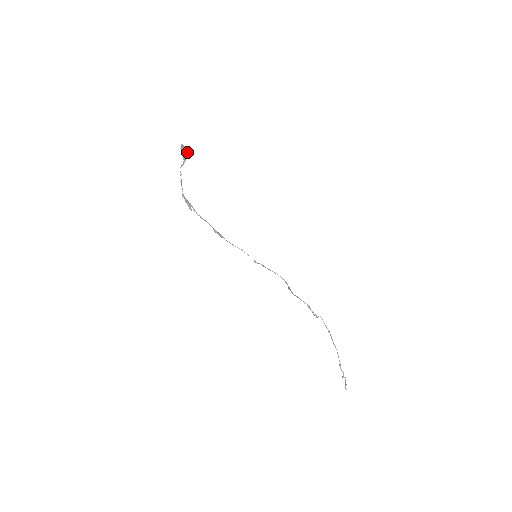
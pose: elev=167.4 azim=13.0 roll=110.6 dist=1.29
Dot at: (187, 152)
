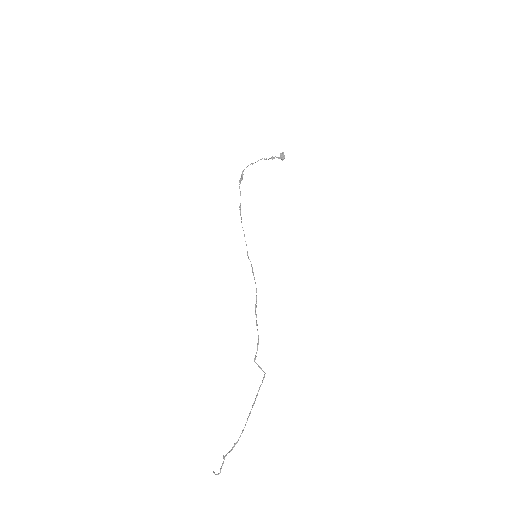
Dot at: occluded
